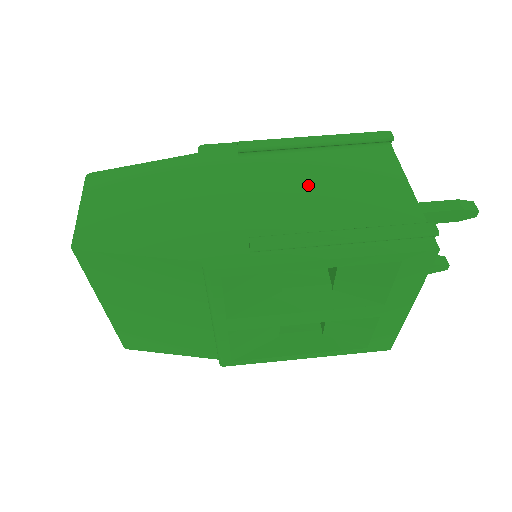
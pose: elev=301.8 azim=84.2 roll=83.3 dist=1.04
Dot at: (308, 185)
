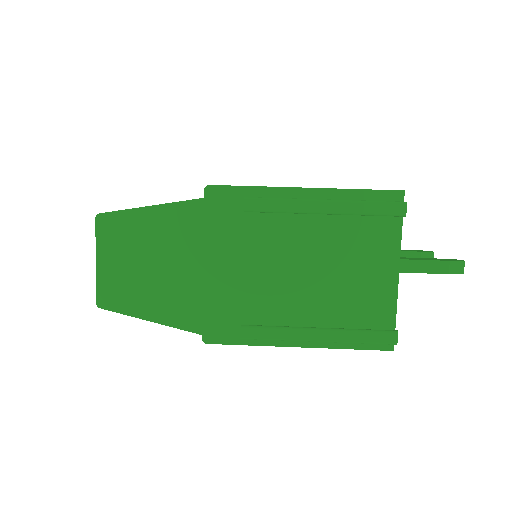
Dot at: (304, 261)
